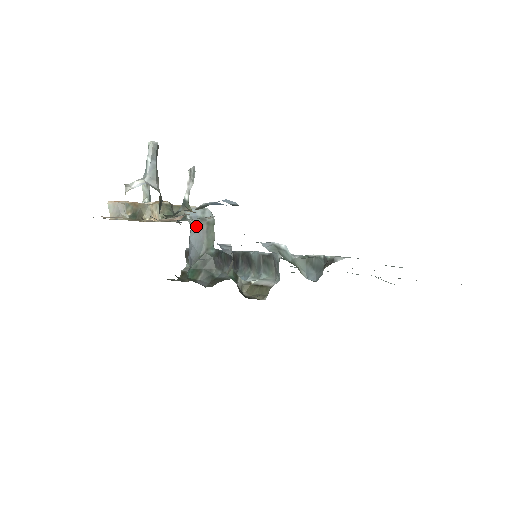
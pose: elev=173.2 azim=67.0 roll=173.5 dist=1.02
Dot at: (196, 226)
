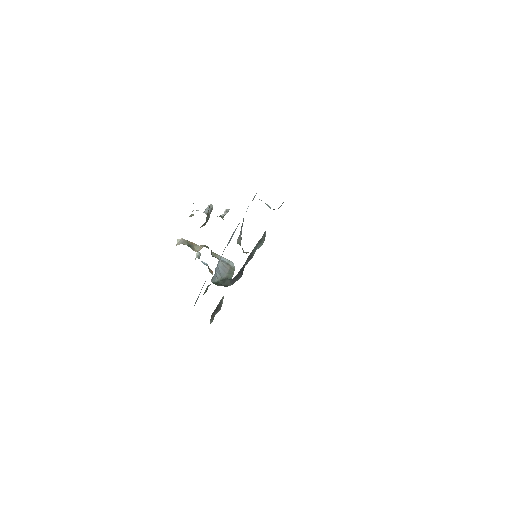
Dot at: (223, 264)
